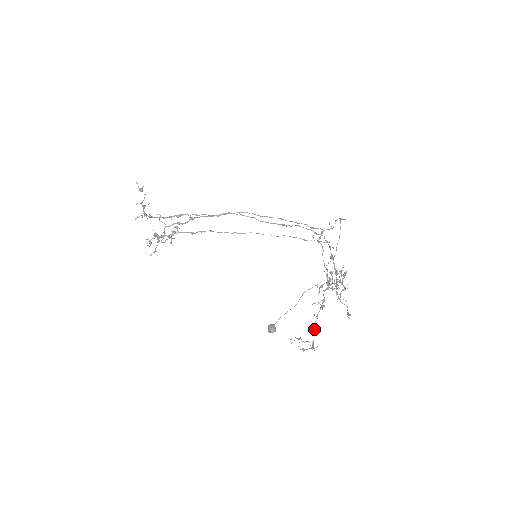
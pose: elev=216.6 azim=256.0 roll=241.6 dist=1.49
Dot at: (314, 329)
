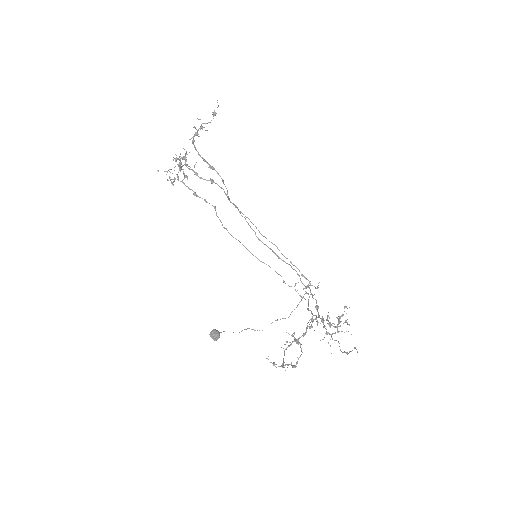
Dot at: (284, 354)
